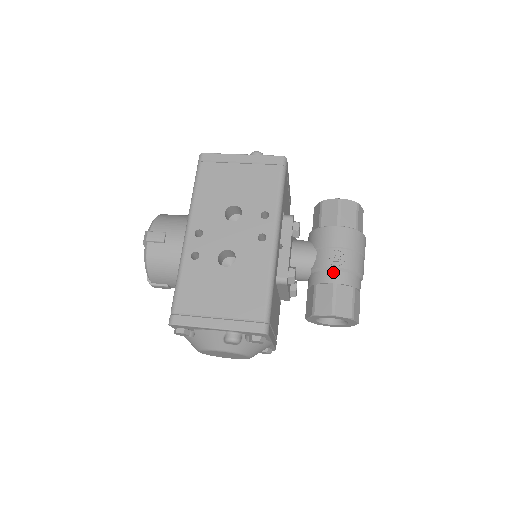
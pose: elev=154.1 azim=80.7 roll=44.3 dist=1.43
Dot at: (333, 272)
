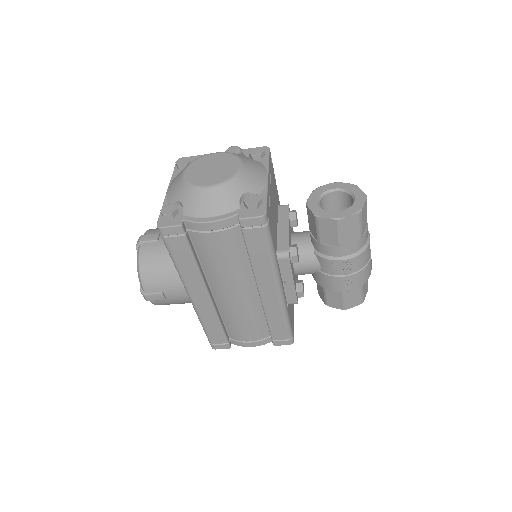
Dot at: occluded
